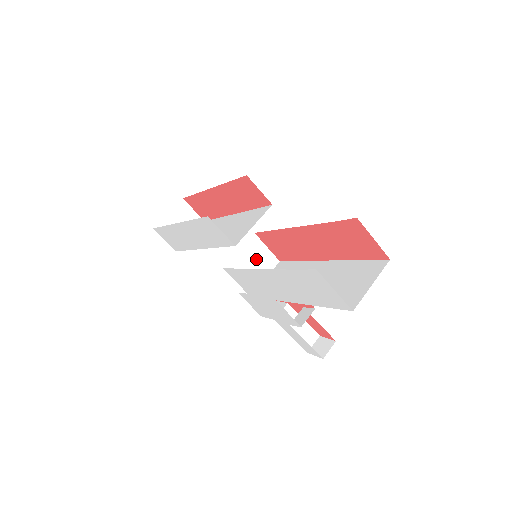
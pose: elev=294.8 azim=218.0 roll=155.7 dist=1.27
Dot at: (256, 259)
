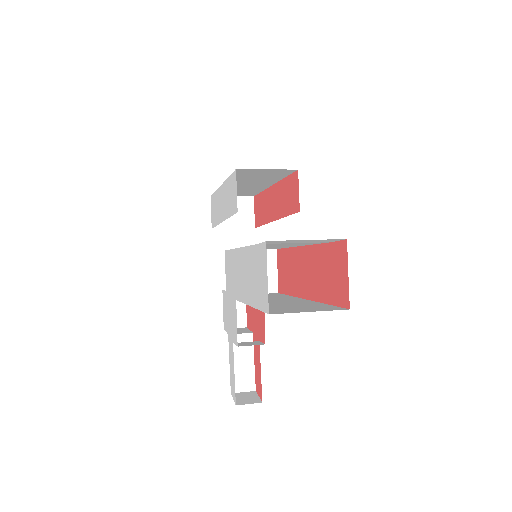
Dot at: occluded
